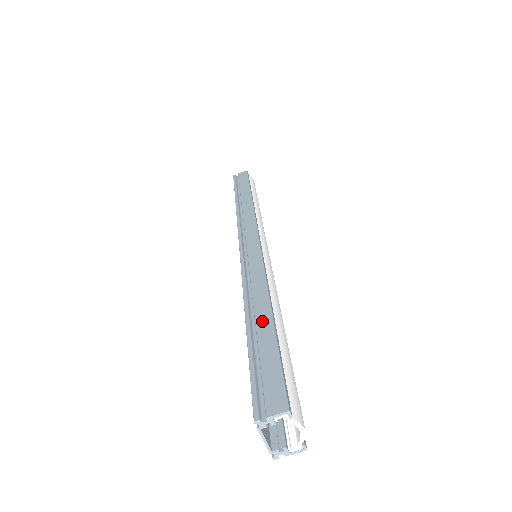
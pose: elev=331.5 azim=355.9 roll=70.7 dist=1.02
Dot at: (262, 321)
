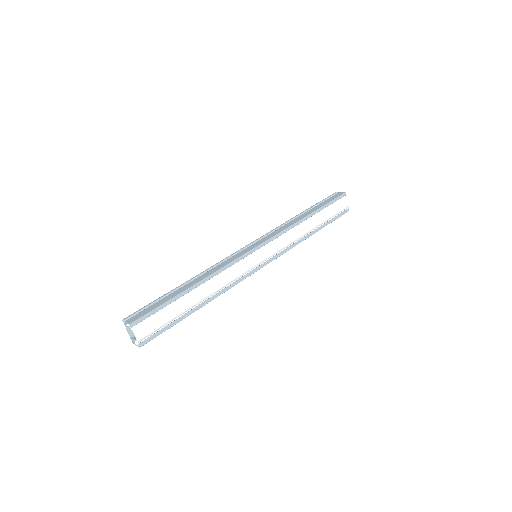
Dot at: (183, 288)
